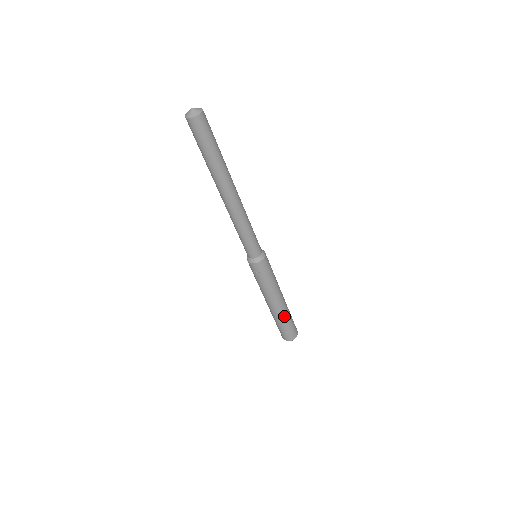
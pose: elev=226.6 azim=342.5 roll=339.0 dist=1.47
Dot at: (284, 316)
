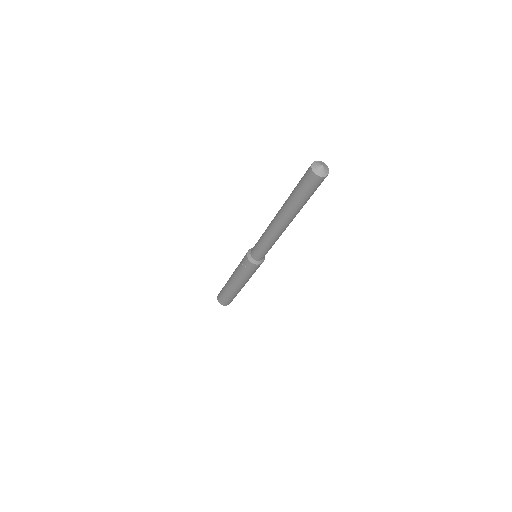
Dot at: (233, 293)
